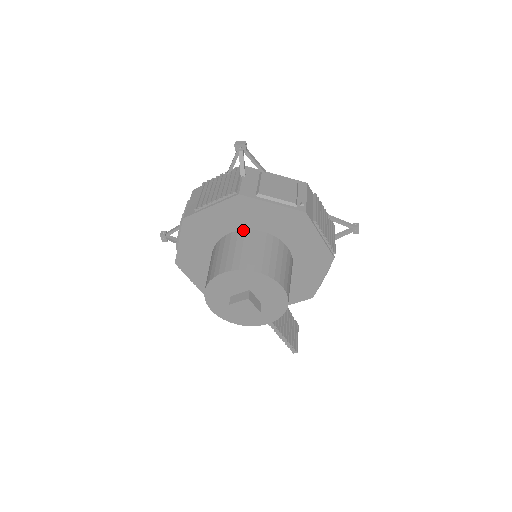
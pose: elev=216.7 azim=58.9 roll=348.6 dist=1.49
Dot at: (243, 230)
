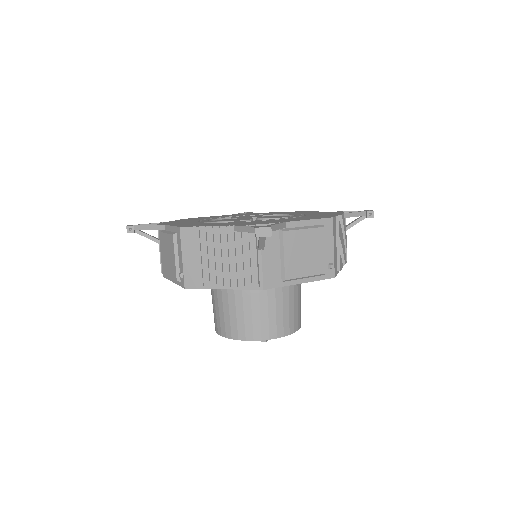
Dot at: occluded
